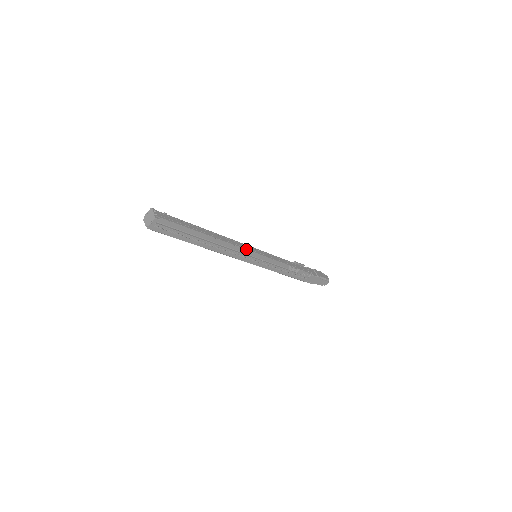
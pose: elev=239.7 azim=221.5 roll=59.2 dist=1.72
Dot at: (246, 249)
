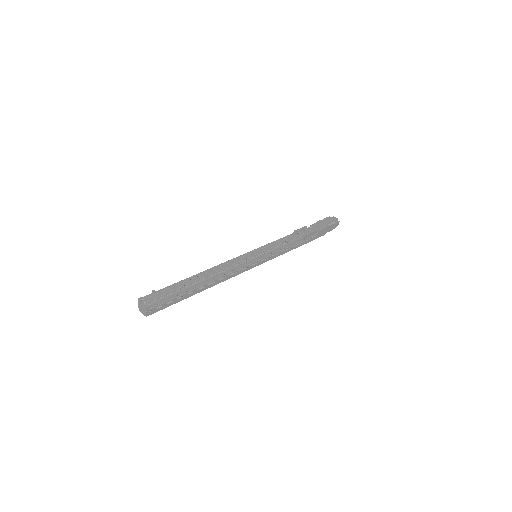
Dot at: occluded
